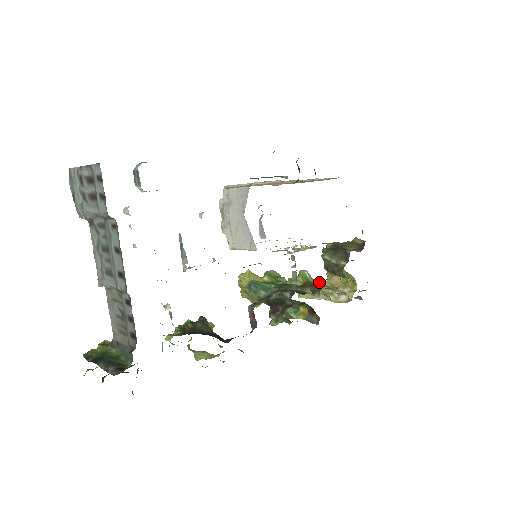
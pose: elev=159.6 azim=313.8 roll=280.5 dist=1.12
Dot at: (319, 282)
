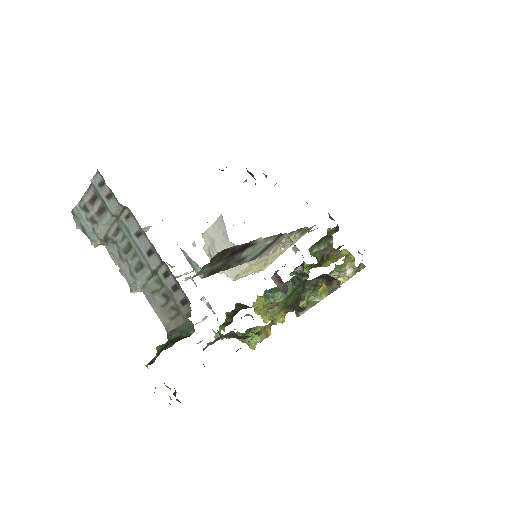
Dot at: (320, 260)
